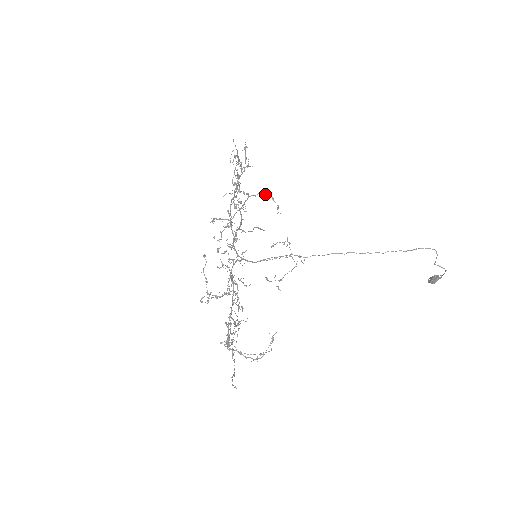
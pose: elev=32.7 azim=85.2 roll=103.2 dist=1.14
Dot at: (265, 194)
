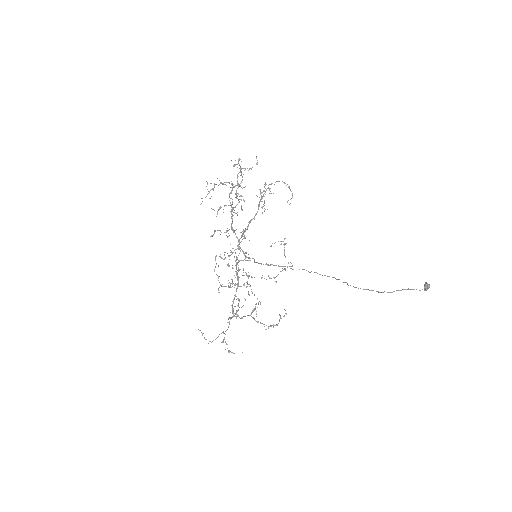
Dot at: (283, 182)
